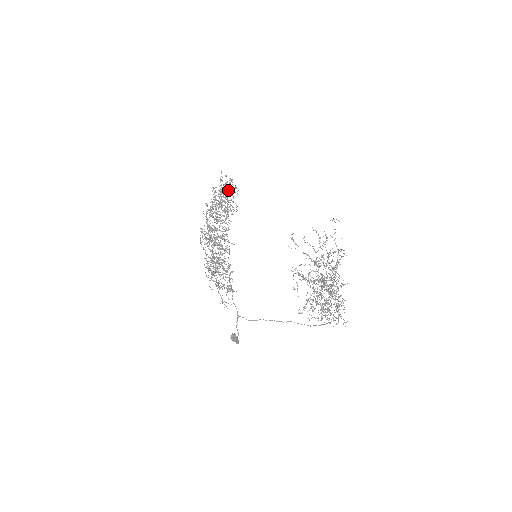
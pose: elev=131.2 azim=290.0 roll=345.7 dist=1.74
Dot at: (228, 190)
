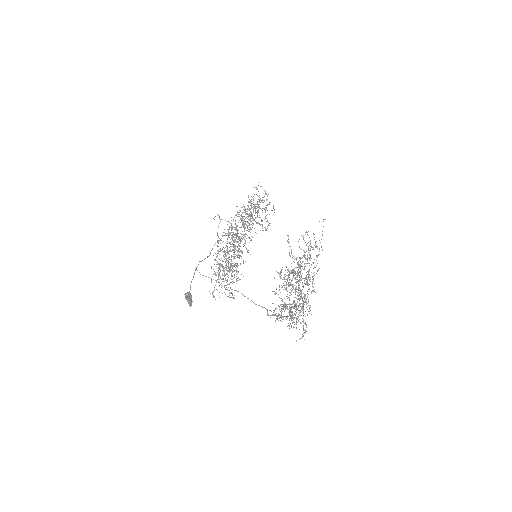
Dot at: (266, 209)
